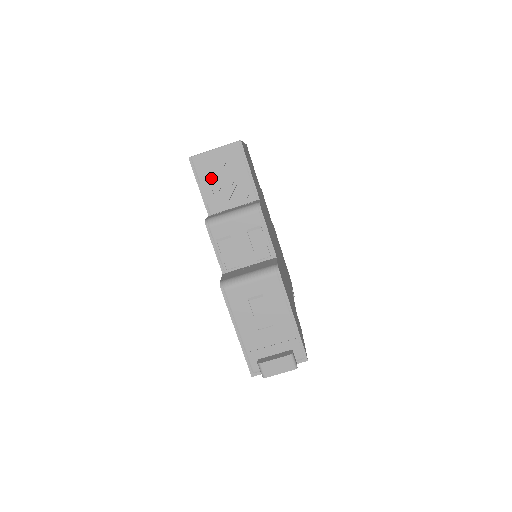
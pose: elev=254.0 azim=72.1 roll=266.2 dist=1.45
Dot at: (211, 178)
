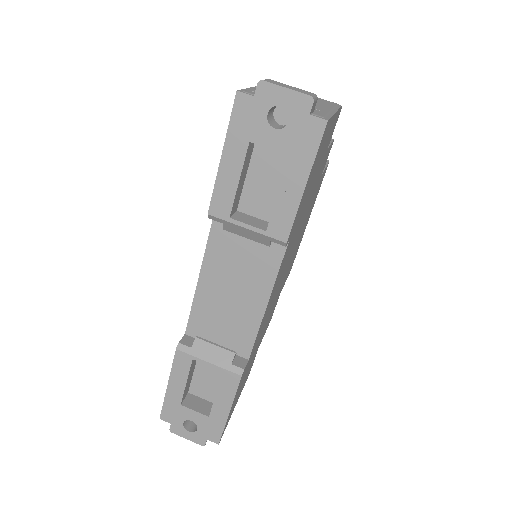
Dot at: occluded
